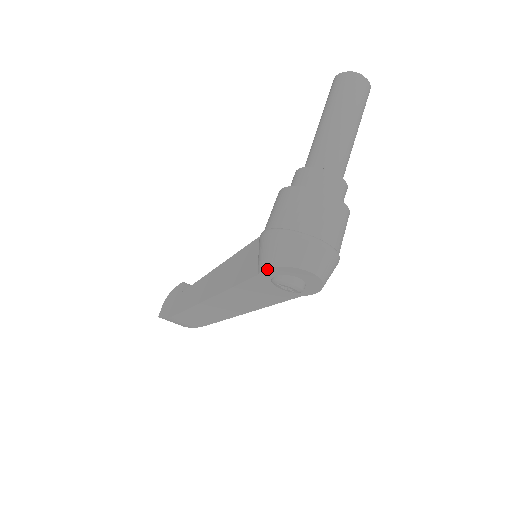
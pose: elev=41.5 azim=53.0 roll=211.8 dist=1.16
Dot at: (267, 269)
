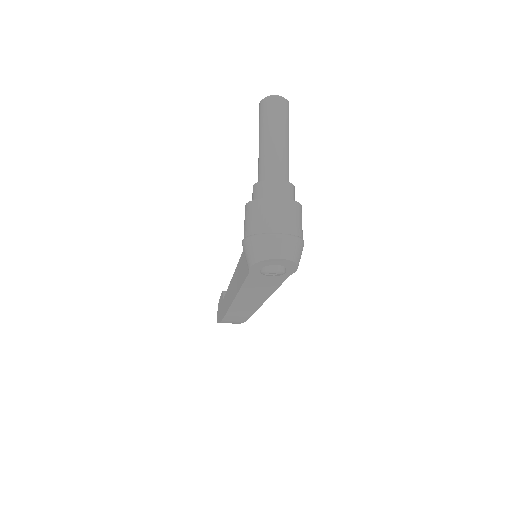
Dot at: (251, 267)
